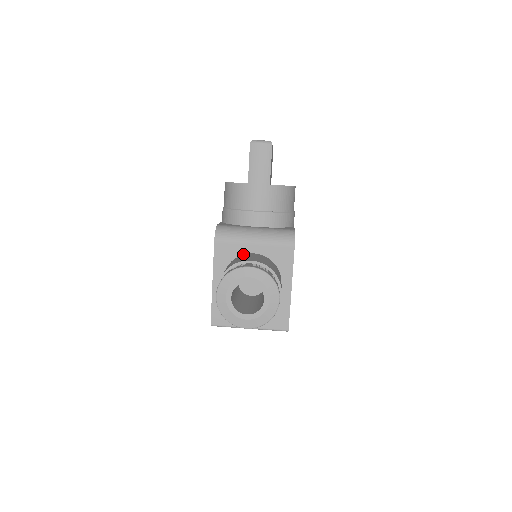
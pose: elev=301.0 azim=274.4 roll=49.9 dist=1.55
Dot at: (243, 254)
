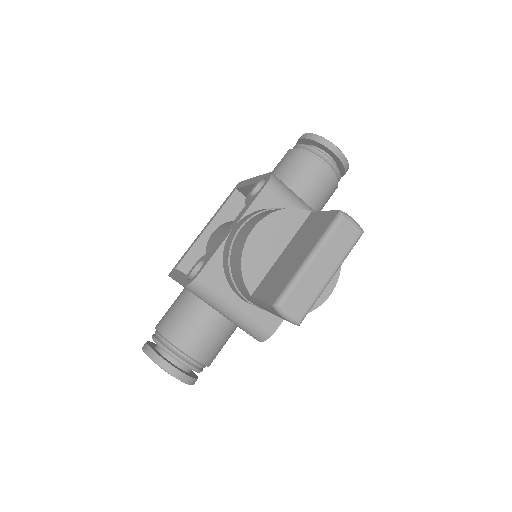
Dot at: occluded
